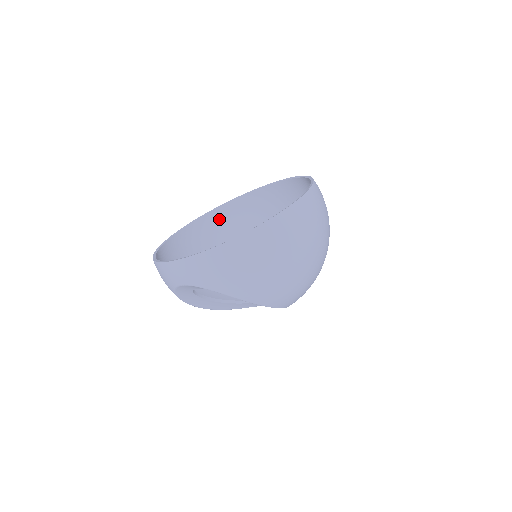
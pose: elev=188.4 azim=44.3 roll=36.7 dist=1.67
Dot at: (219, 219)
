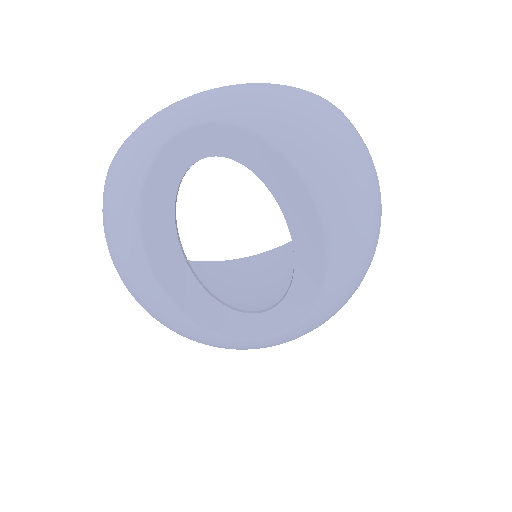
Dot at: occluded
